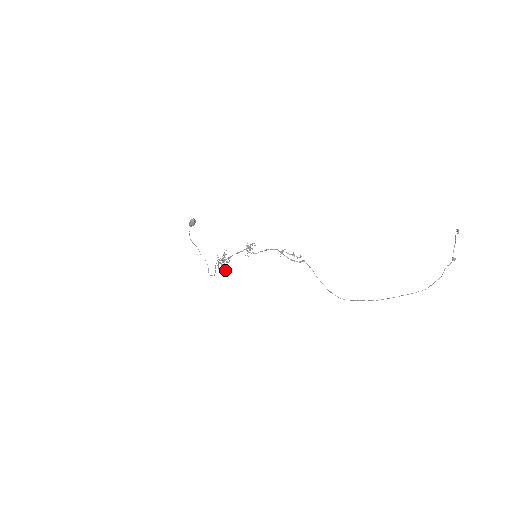
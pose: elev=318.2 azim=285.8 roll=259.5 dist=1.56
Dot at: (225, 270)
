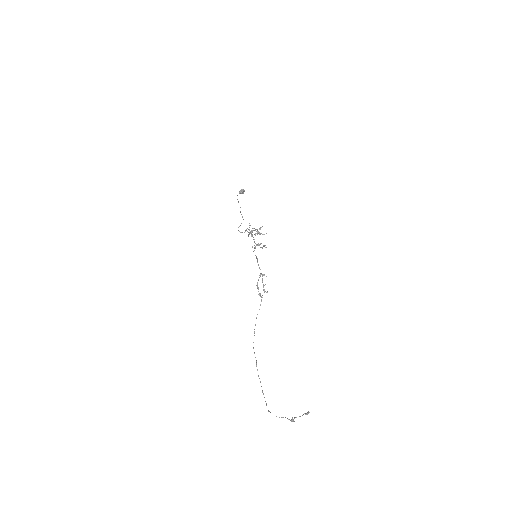
Dot at: (253, 237)
